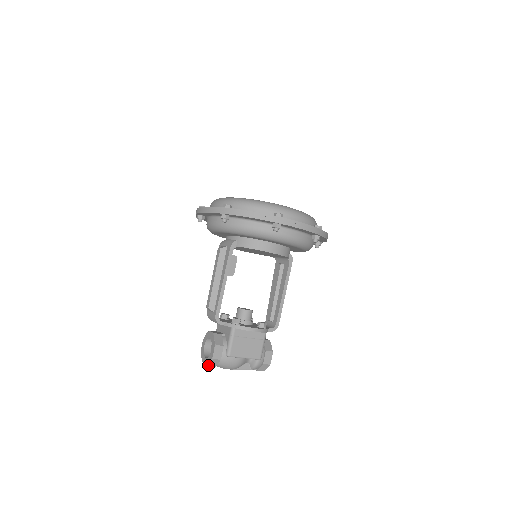
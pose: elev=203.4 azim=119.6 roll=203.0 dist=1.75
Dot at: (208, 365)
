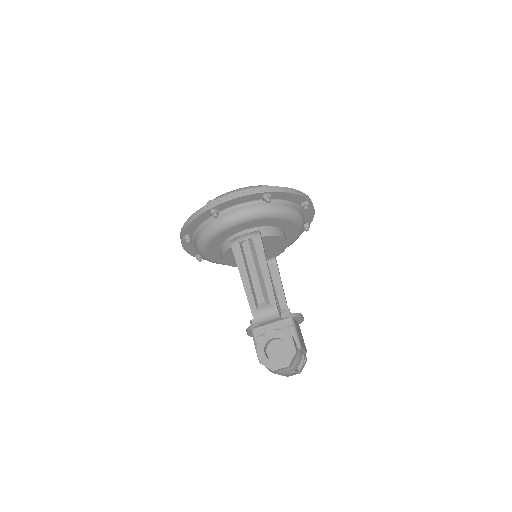
Dot at: (289, 364)
